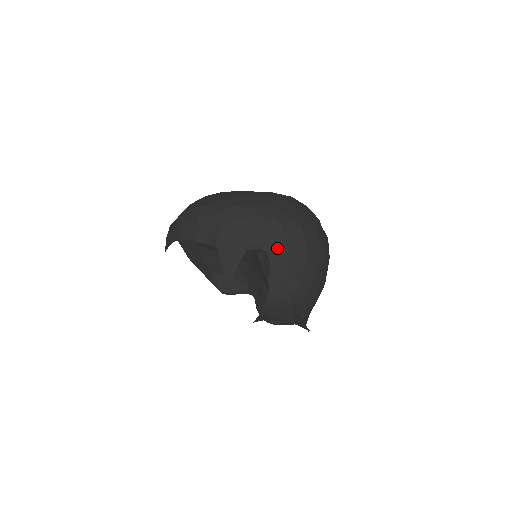
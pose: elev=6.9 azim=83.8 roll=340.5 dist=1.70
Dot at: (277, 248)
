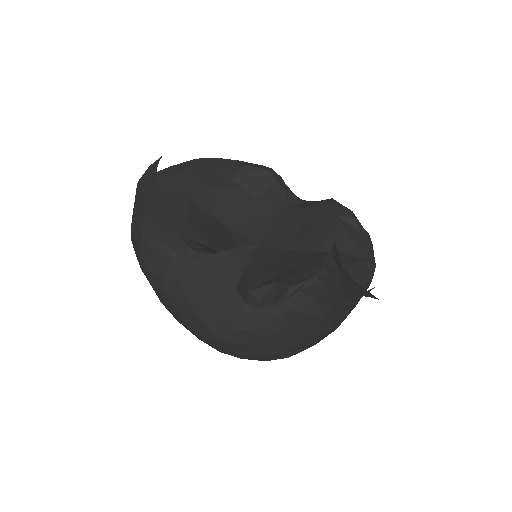
Dot at: occluded
